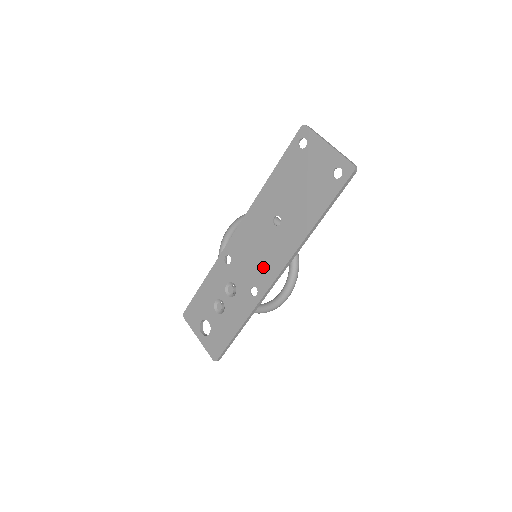
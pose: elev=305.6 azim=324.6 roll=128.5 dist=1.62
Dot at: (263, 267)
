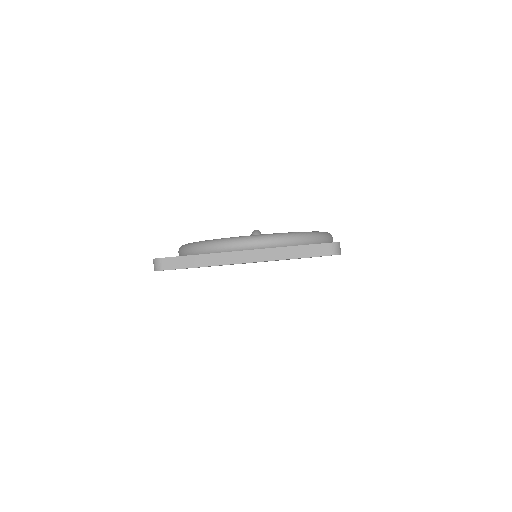
Dot at: occluded
